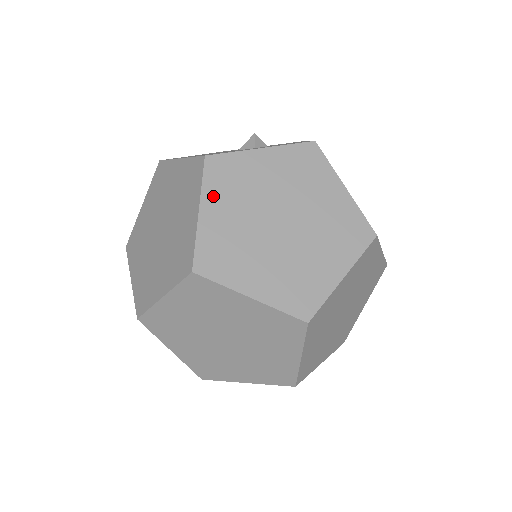
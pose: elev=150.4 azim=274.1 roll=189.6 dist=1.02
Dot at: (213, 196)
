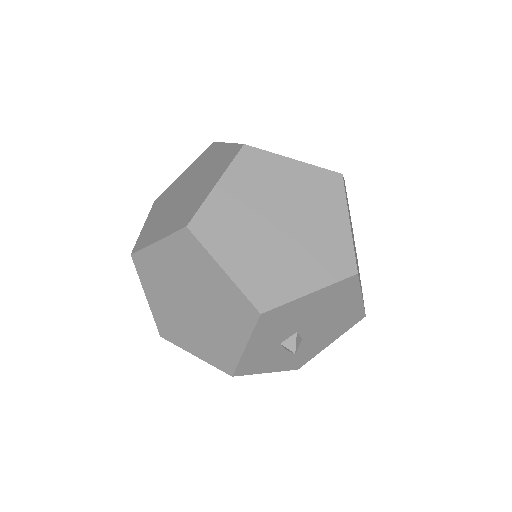
Dot at: occluded
